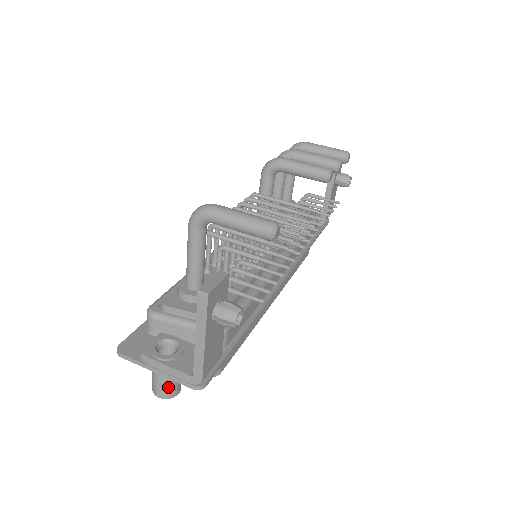
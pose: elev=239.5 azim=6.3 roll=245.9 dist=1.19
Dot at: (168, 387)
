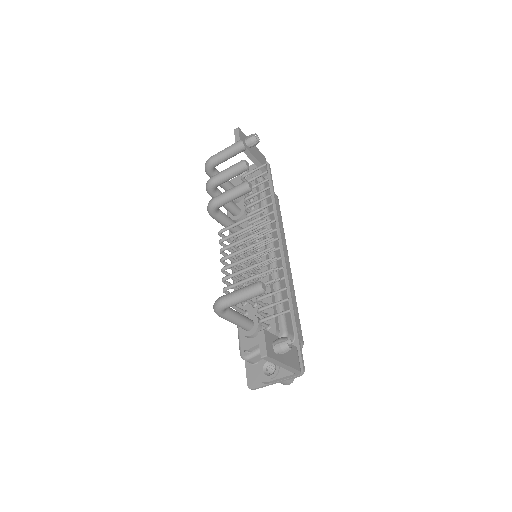
Dot at: occluded
